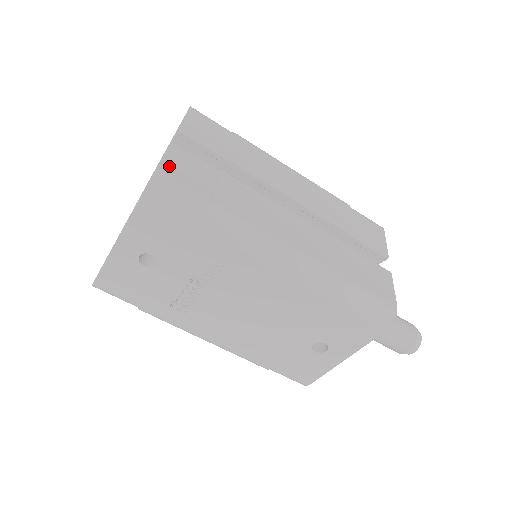
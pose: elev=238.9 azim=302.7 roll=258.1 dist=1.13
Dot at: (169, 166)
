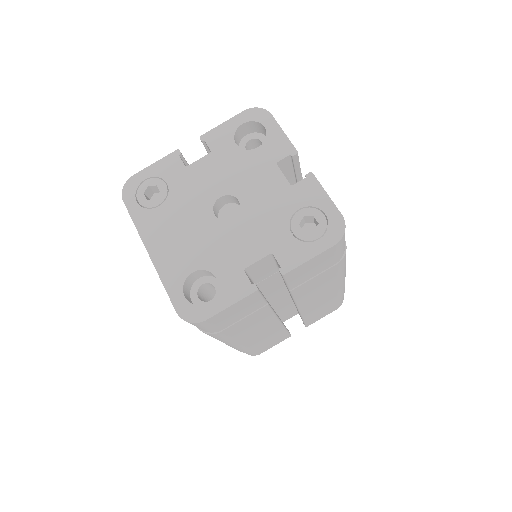
Dot at: (221, 315)
